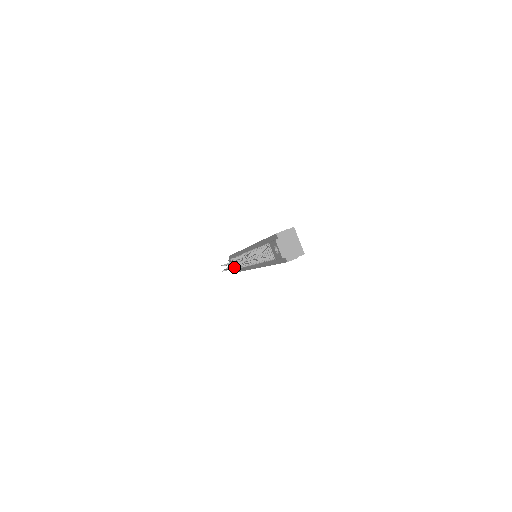
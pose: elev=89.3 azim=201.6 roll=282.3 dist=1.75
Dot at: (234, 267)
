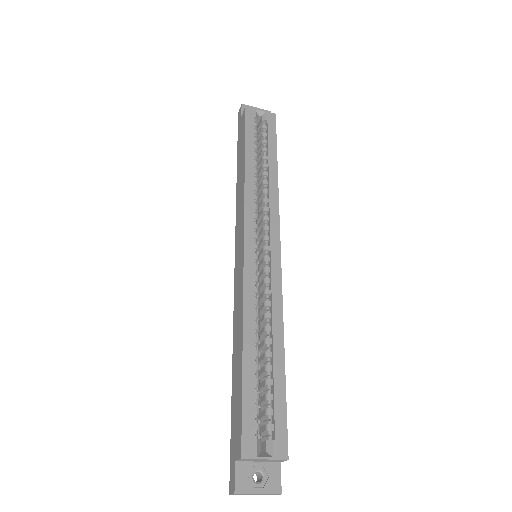
Dot at: occluded
